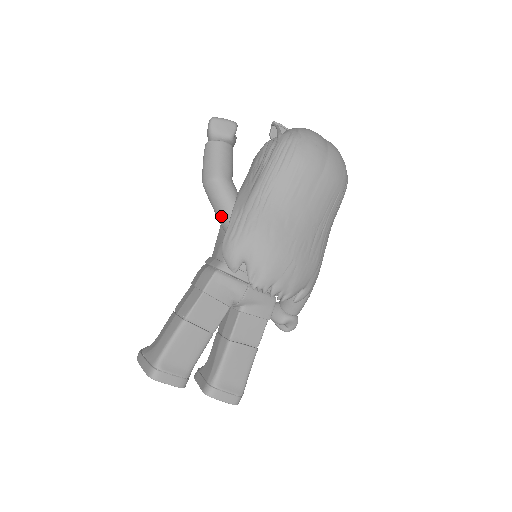
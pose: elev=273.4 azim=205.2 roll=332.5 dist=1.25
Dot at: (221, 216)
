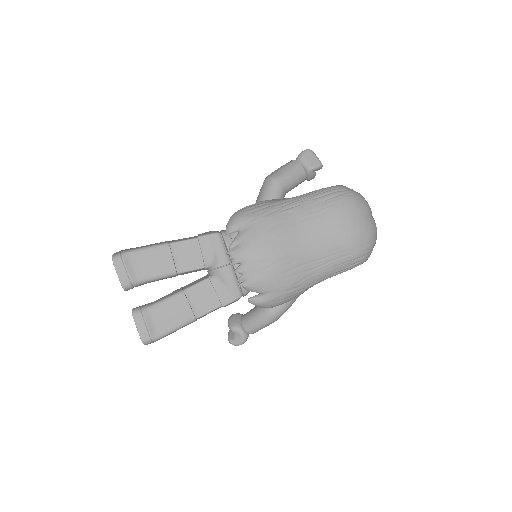
Dot at: occluded
